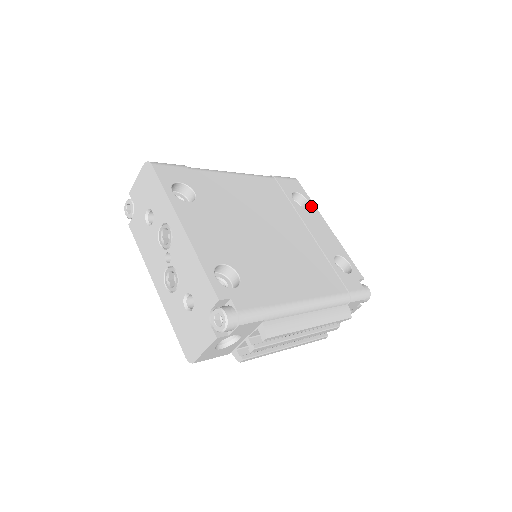
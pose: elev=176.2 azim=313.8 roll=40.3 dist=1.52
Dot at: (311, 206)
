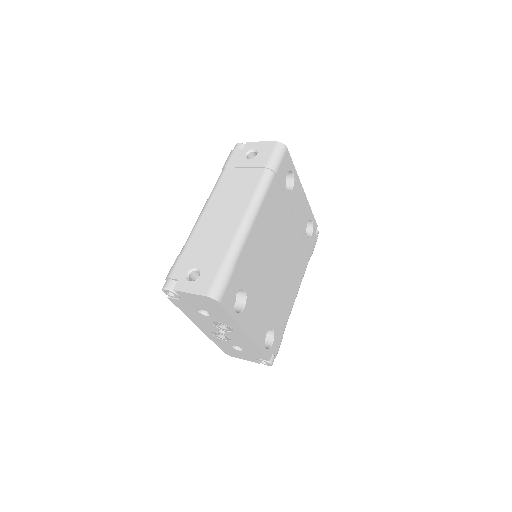
Dot at: (295, 179)
